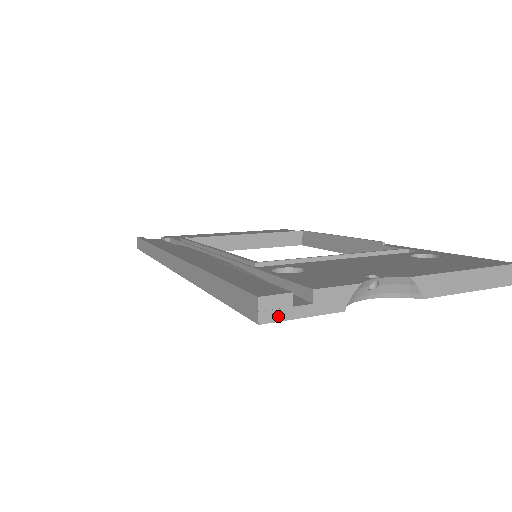
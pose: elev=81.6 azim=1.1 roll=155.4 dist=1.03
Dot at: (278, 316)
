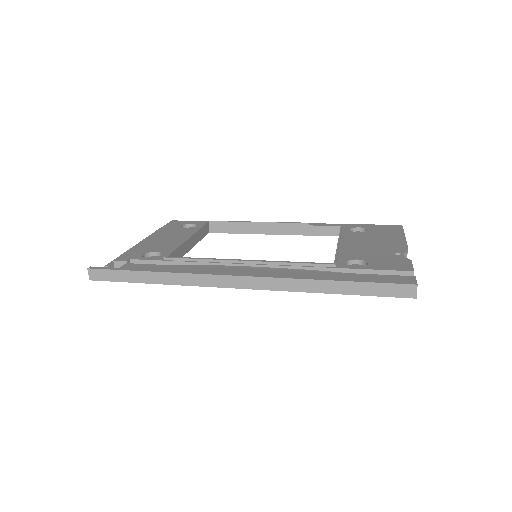
Dot at: occluded
